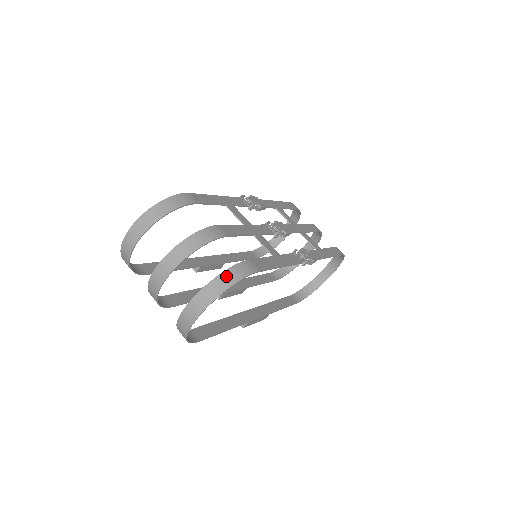
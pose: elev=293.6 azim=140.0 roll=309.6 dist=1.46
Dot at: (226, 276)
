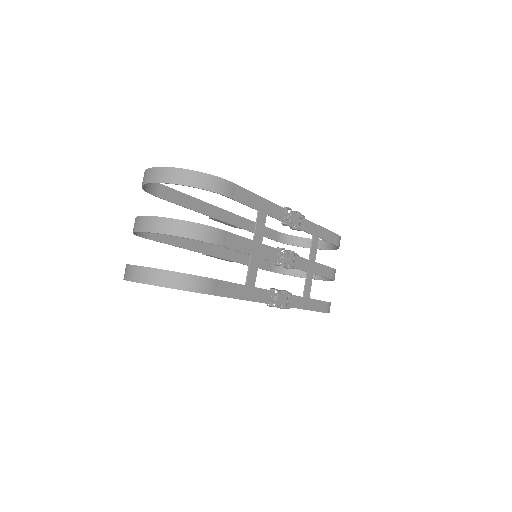
Dot at: (180, 278)
